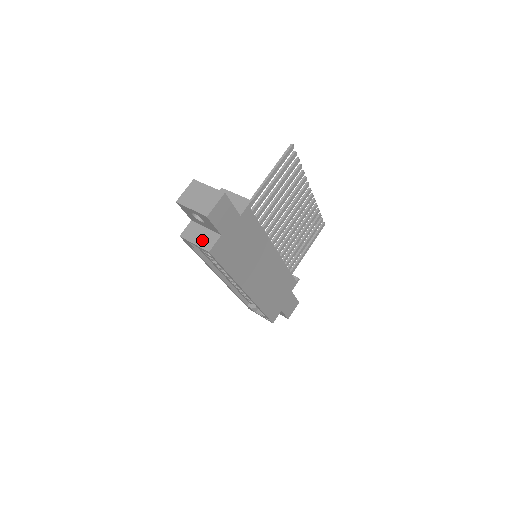
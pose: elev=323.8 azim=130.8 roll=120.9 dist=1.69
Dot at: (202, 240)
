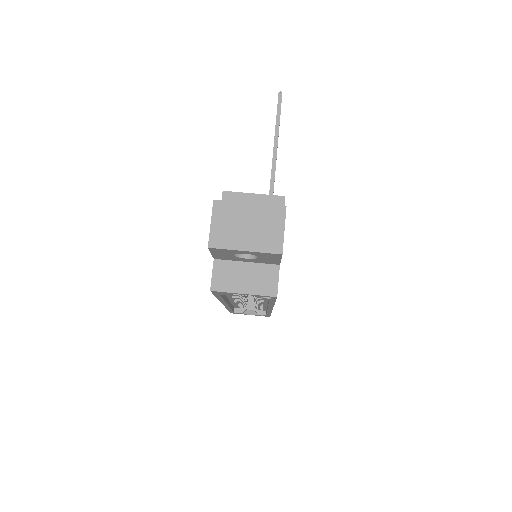
Dot at: (254, 283)
